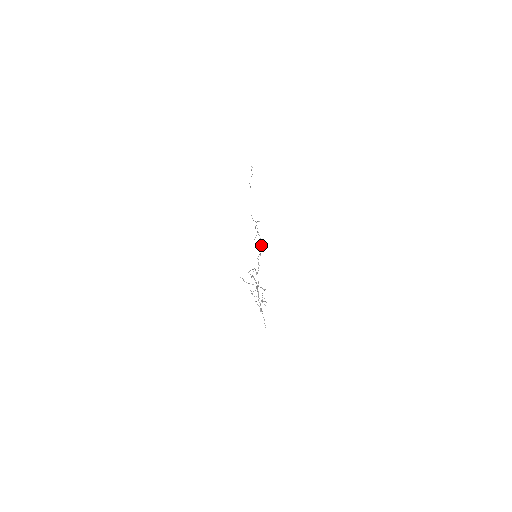
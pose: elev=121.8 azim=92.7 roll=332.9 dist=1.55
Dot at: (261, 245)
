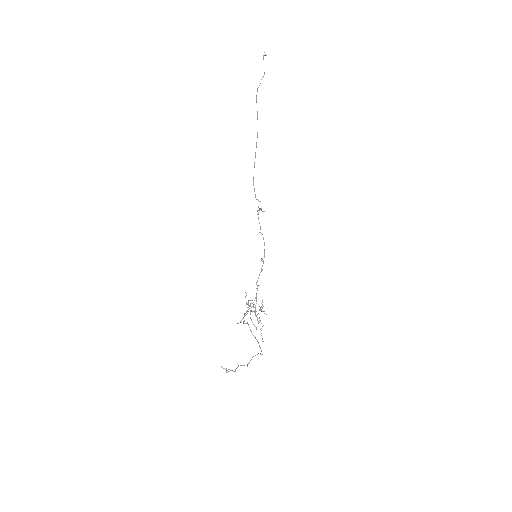
Dot at: (264, 256)
